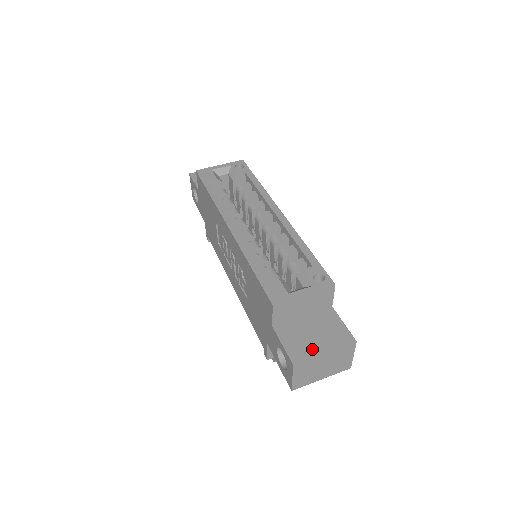
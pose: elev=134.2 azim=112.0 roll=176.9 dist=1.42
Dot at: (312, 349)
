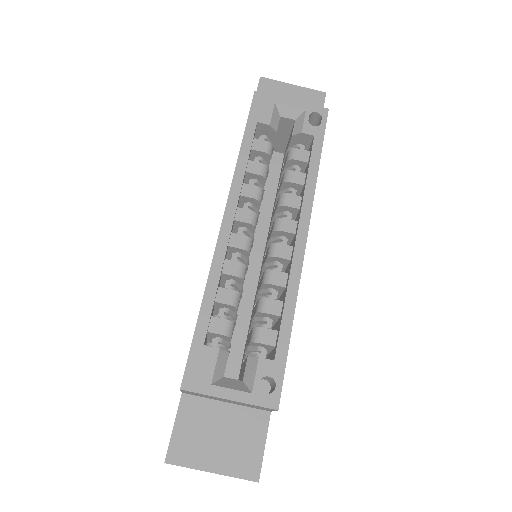
Dot at: (201, 456)
